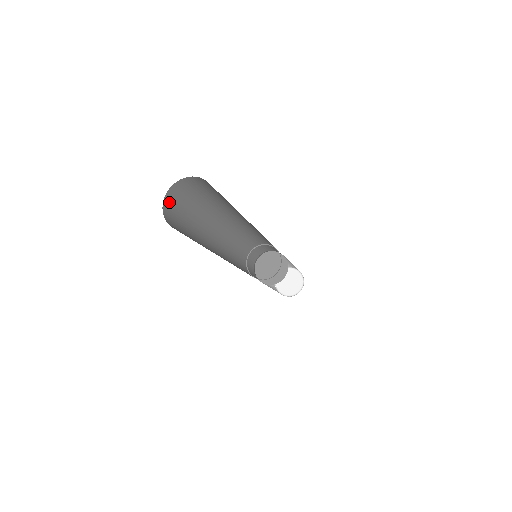
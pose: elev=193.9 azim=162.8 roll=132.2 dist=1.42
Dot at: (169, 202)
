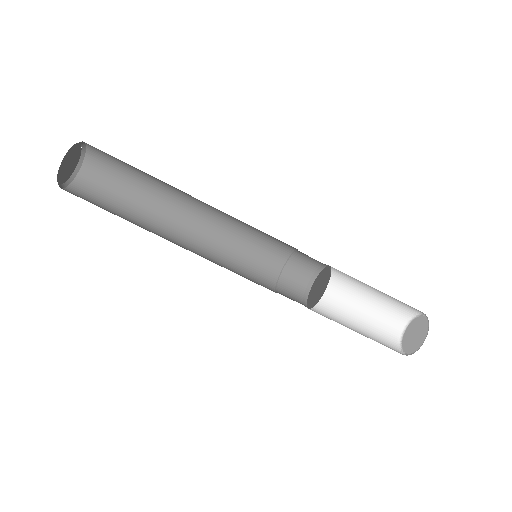
Dot at: (69, 192)
